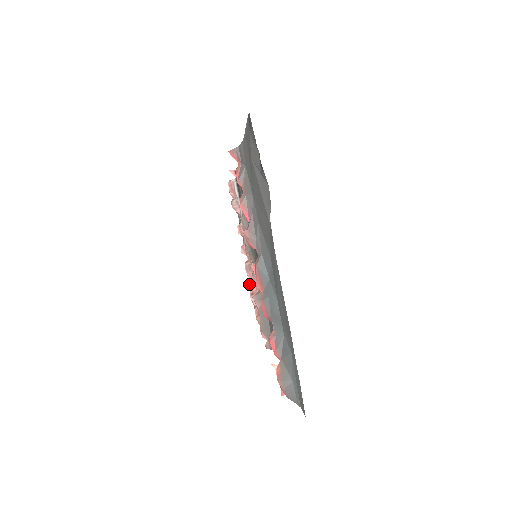
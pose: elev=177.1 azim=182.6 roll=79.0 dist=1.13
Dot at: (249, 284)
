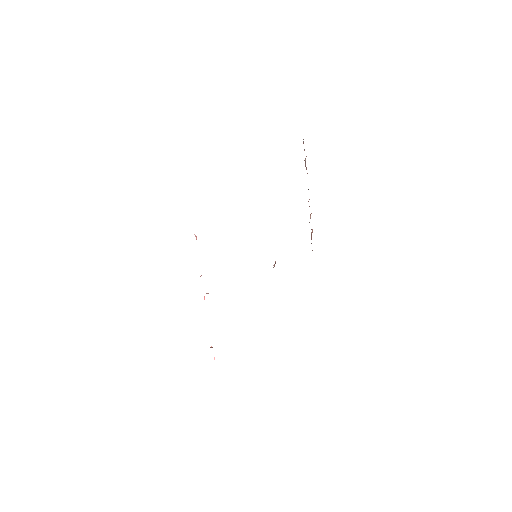
Dot at: occluded
